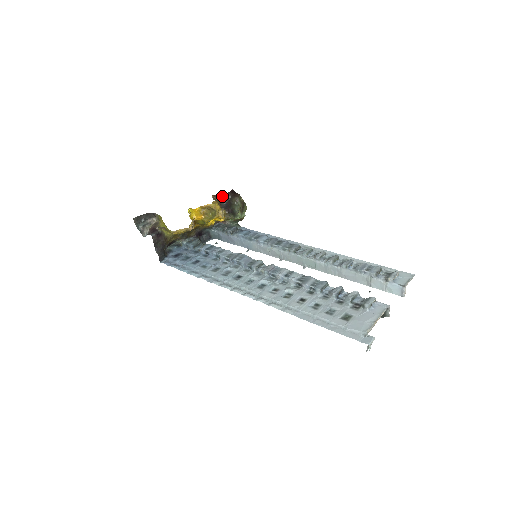
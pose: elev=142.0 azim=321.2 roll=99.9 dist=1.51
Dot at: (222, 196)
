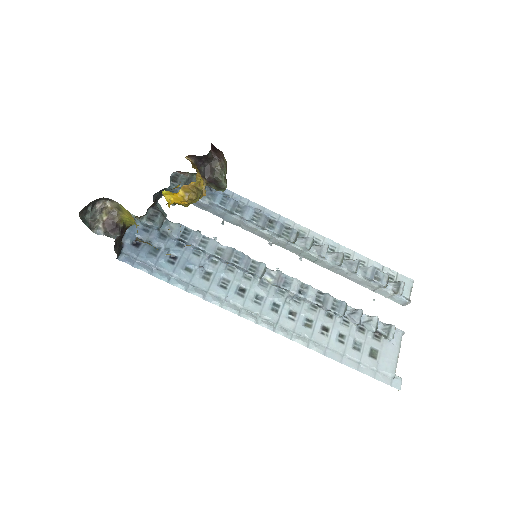
Dot at: (201, 157)
